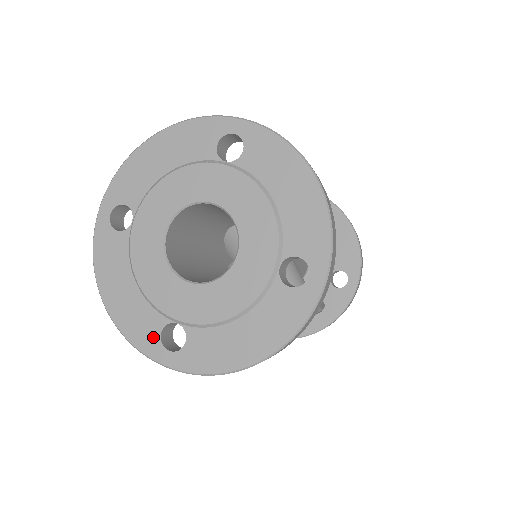
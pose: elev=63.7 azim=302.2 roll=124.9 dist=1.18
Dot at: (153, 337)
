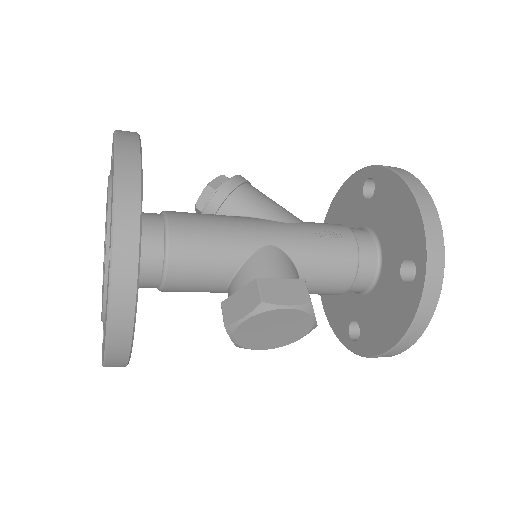
Dot at: (103, 335)
